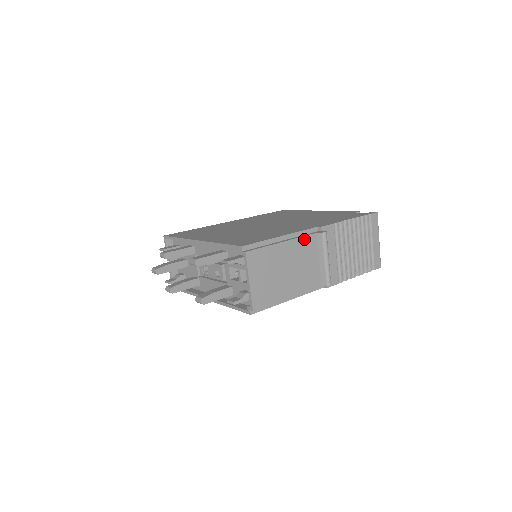
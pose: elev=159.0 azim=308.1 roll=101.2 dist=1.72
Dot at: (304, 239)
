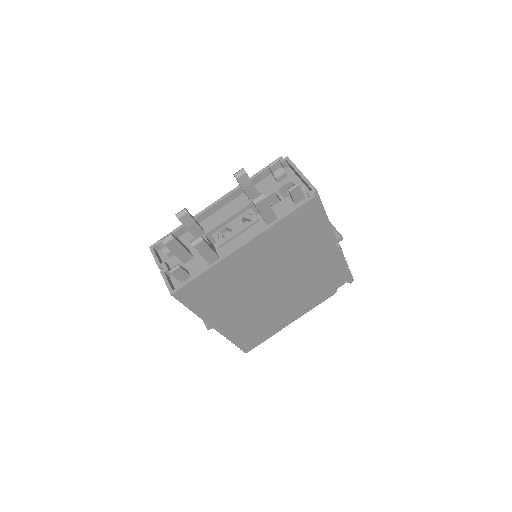
Dot at: occluded
